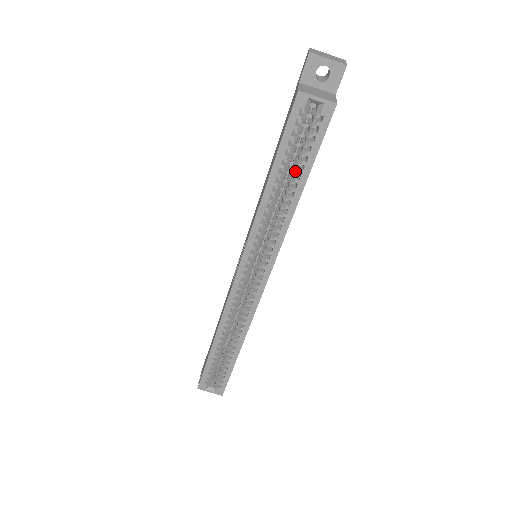
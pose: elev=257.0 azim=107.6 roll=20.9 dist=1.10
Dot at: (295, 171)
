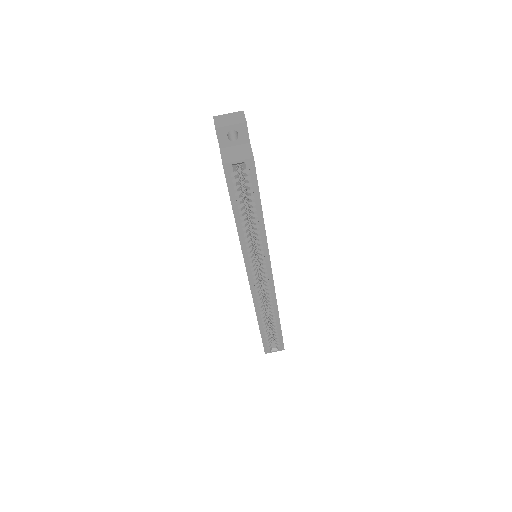
Dot at: (250, 207)
